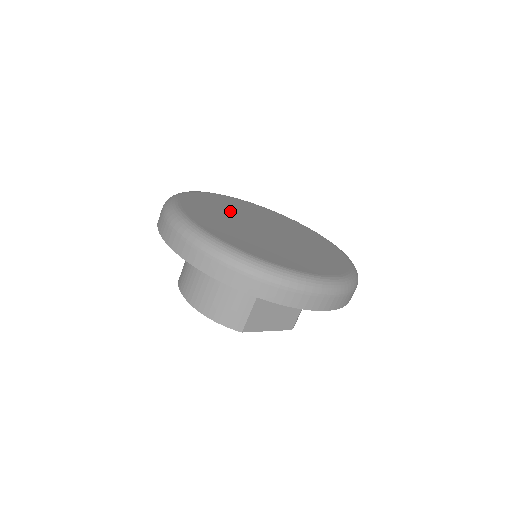
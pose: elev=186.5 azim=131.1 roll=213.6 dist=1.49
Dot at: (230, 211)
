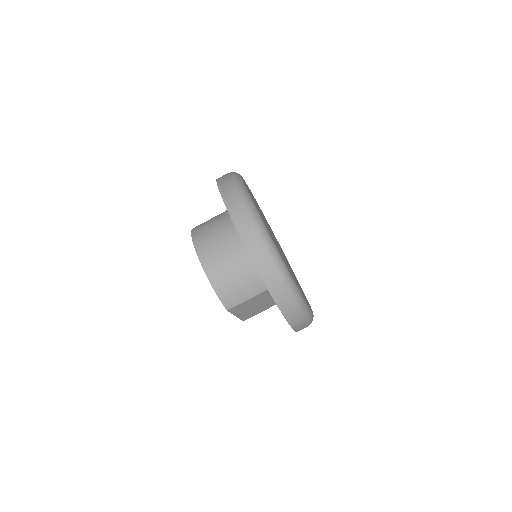
Dot at: (261, 213)
